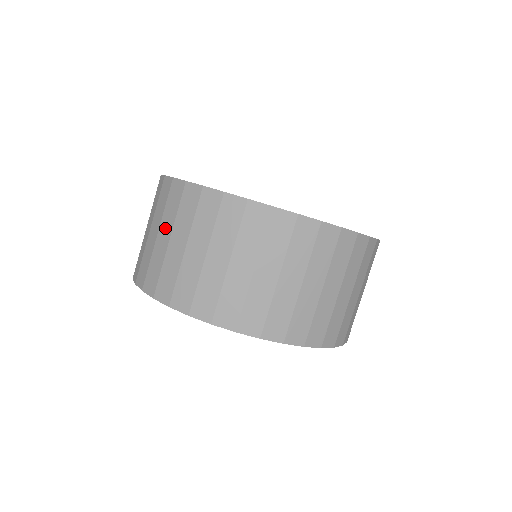
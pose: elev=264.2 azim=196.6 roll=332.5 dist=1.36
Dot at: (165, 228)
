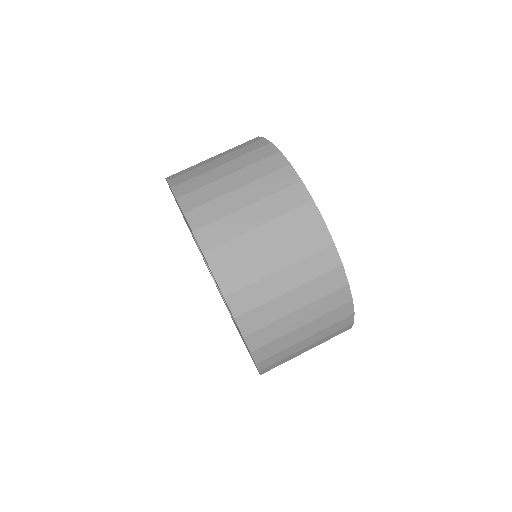
Dot at: occluded
